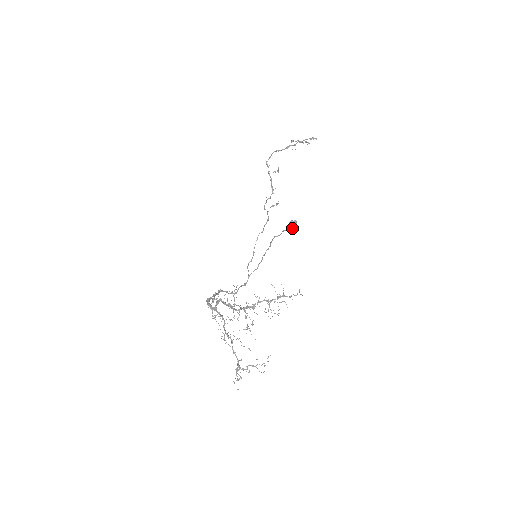
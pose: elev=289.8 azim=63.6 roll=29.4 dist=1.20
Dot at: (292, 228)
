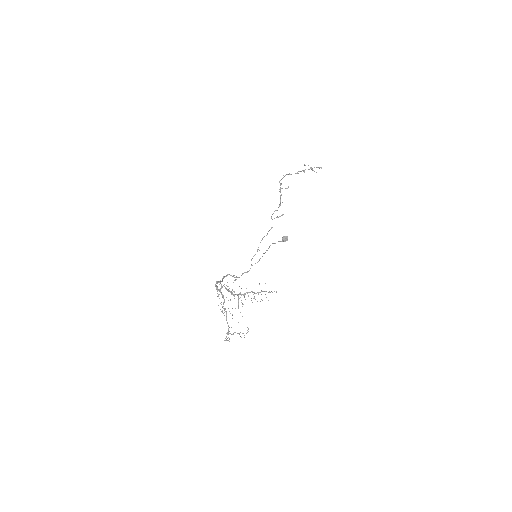
Dot at: (284, 241)
